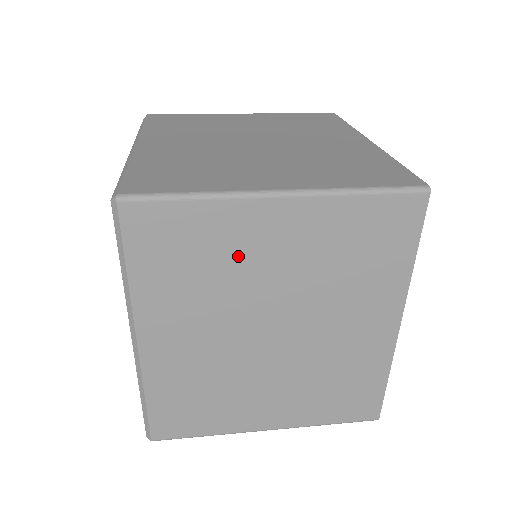
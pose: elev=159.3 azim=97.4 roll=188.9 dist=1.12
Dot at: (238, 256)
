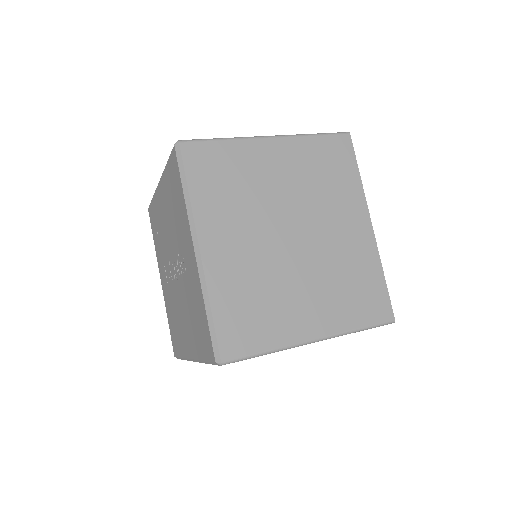
Dot at: (256, 176)
